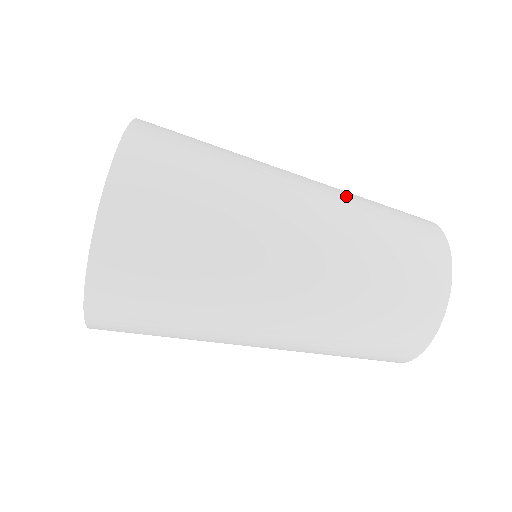
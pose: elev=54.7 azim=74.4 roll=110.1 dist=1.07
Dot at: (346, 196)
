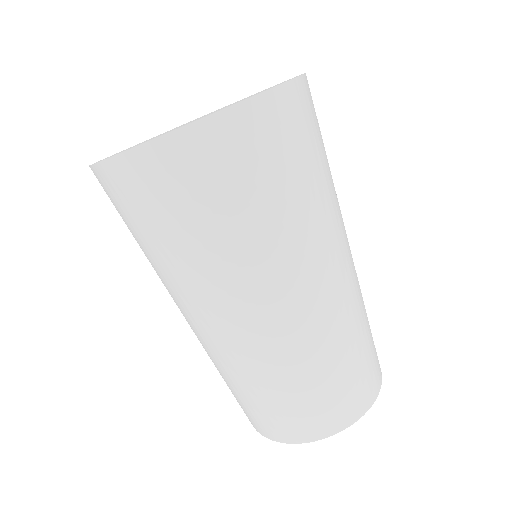
Dot at: (347, 318)
